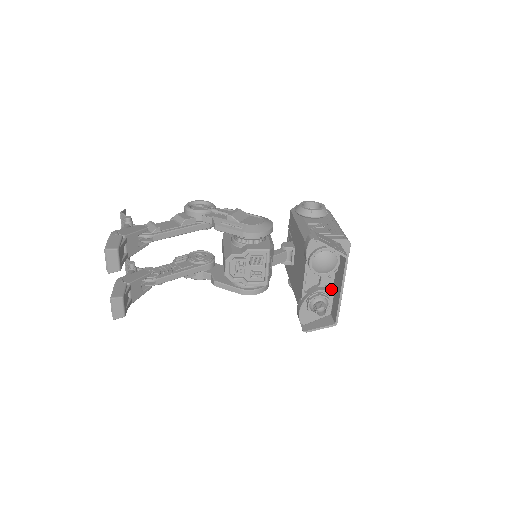
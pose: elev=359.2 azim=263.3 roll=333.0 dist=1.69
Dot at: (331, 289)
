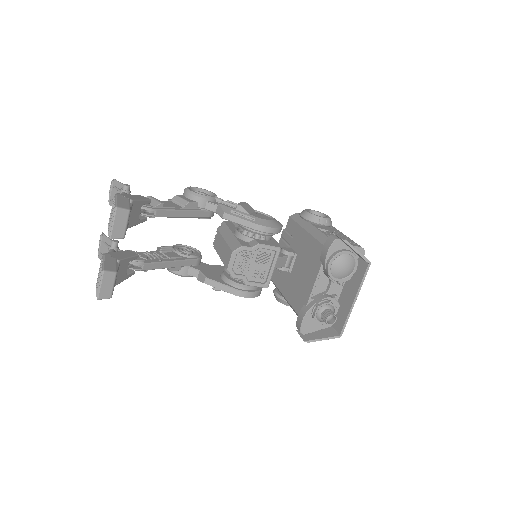
Dot at: (337, 299)
